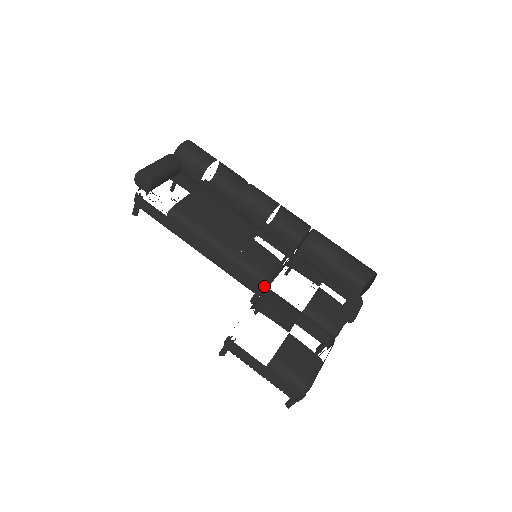
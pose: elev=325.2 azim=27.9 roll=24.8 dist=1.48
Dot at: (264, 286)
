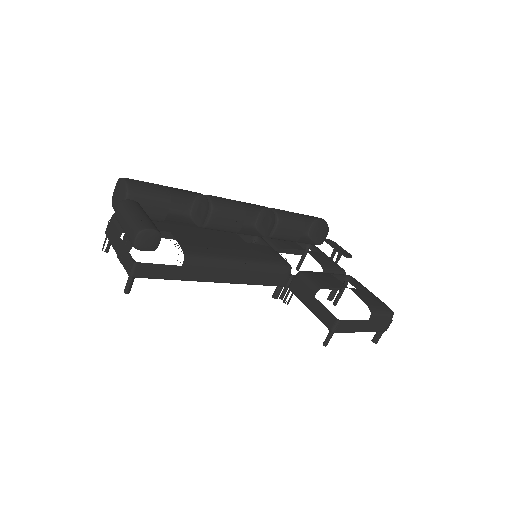
Dot at: (290, 273)
